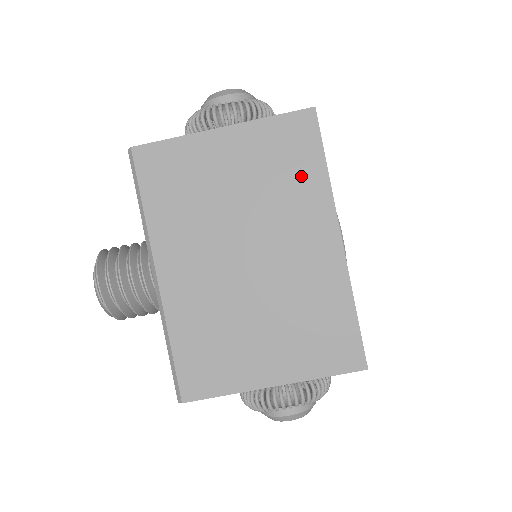
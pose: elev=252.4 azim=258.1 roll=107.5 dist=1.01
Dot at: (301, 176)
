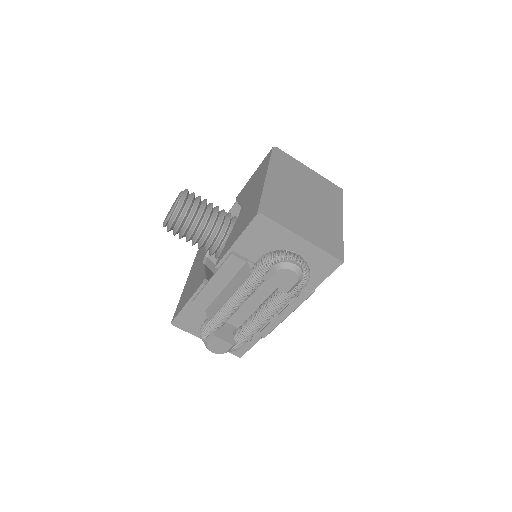
Dot at: (333, 198)
